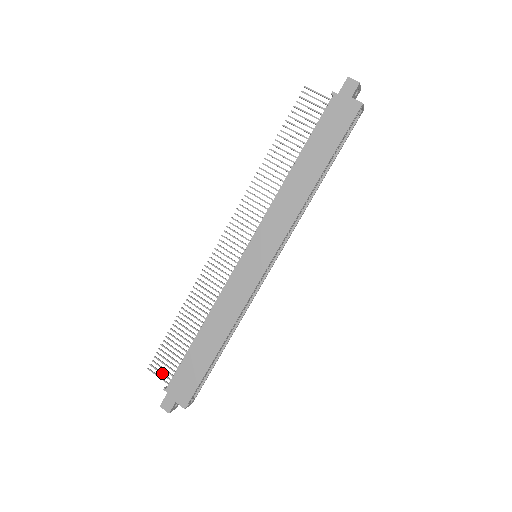
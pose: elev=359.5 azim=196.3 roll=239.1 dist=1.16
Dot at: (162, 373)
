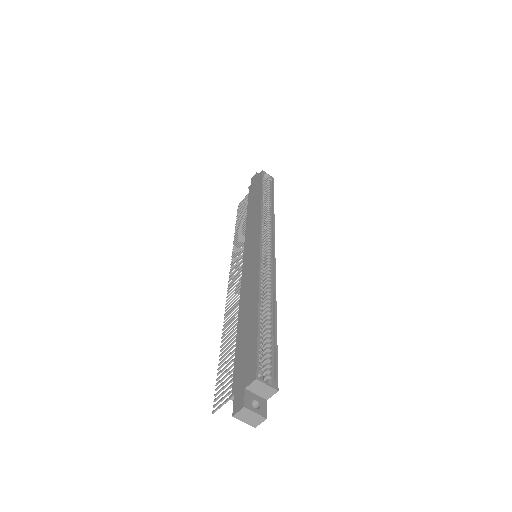
Dot at: (226, 395)
